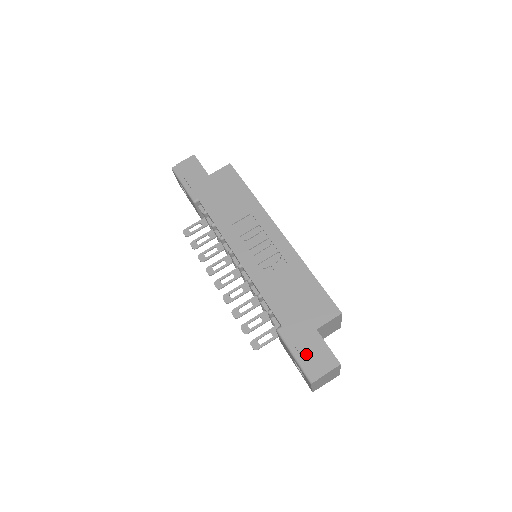
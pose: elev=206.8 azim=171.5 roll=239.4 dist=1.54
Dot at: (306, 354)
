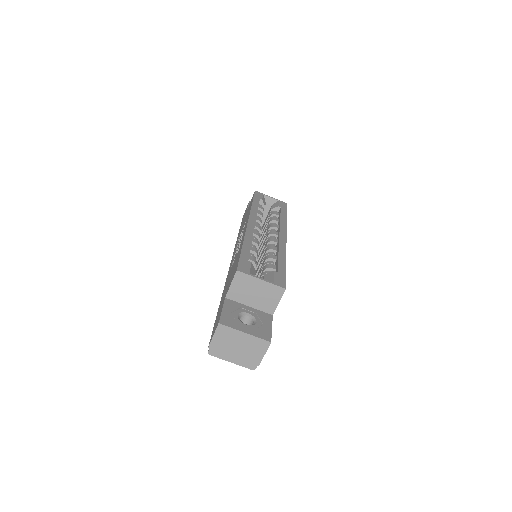
Dot at: (214, 326)
